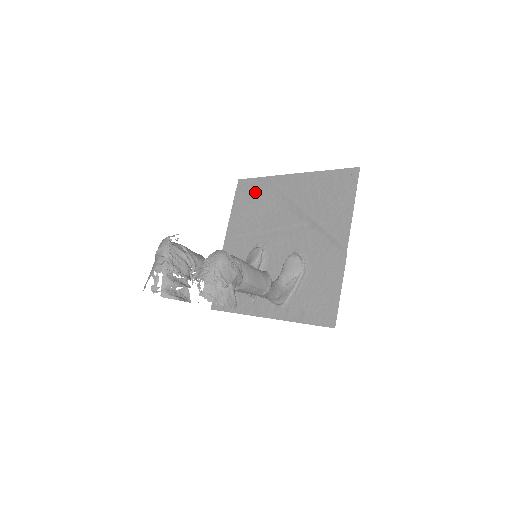
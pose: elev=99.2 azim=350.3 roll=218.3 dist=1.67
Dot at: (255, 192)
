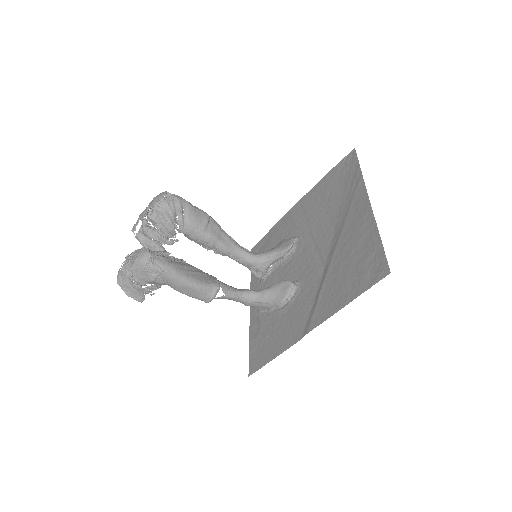
Dot at: (345, 180)
